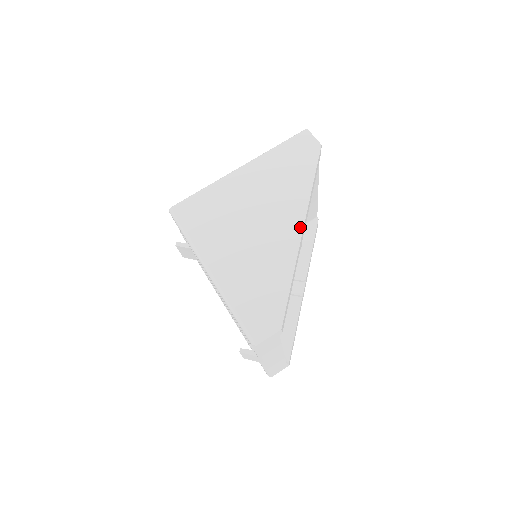
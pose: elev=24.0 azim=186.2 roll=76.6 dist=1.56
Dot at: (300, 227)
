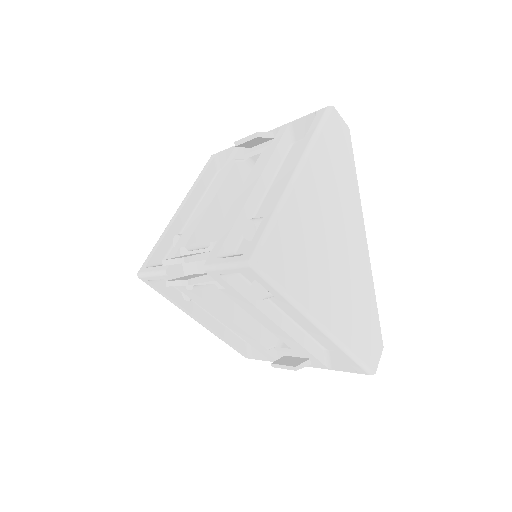
Dot at: (364, 238)
